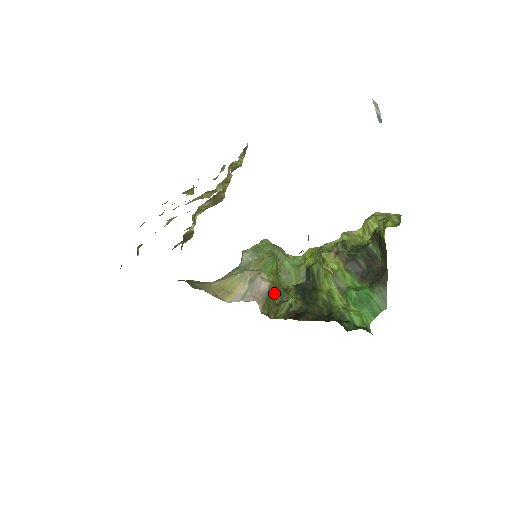
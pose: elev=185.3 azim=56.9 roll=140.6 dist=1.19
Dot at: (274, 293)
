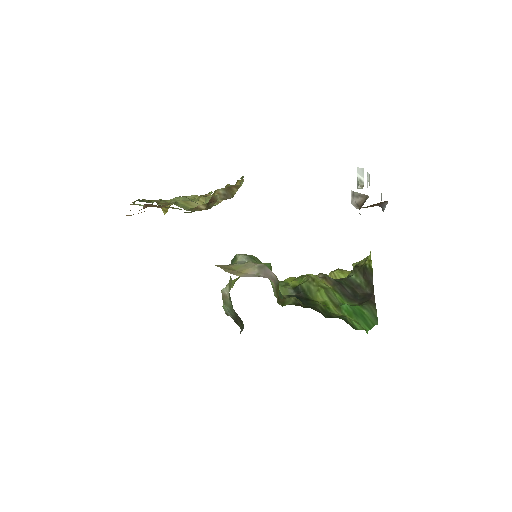
Dot at: occluded
